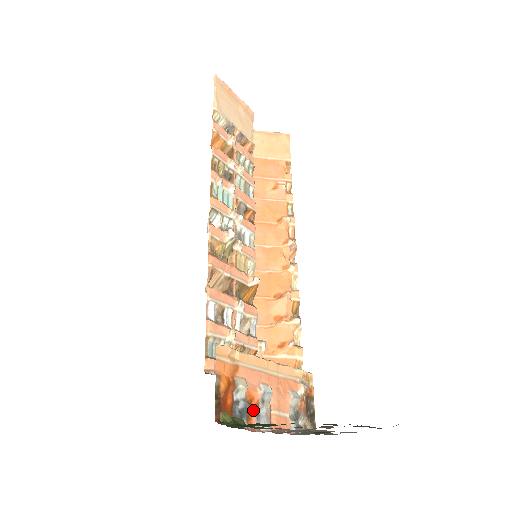
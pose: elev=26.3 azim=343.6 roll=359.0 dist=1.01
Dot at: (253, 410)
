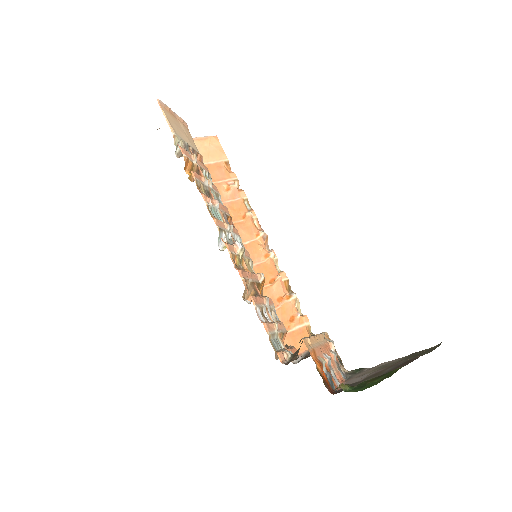
Dot at: (331, 375)
